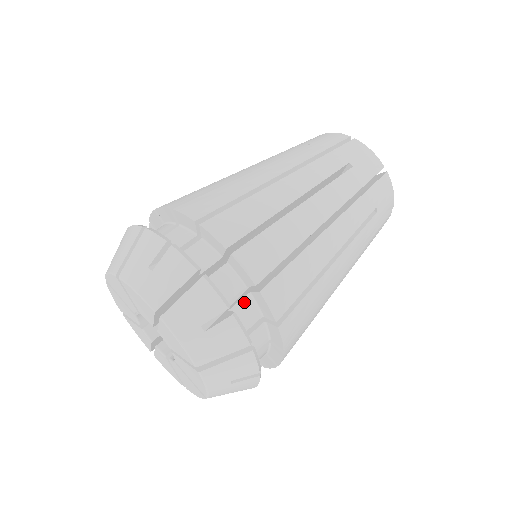
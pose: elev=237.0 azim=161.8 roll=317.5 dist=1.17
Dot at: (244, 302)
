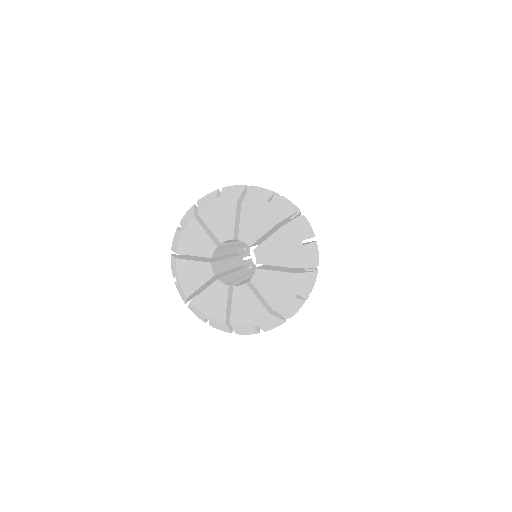
Dot at: occluded
